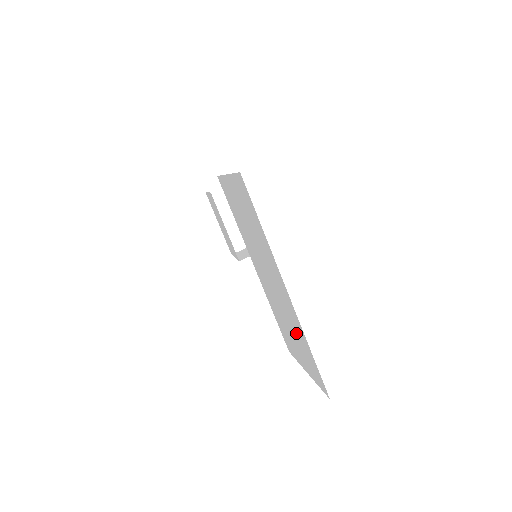
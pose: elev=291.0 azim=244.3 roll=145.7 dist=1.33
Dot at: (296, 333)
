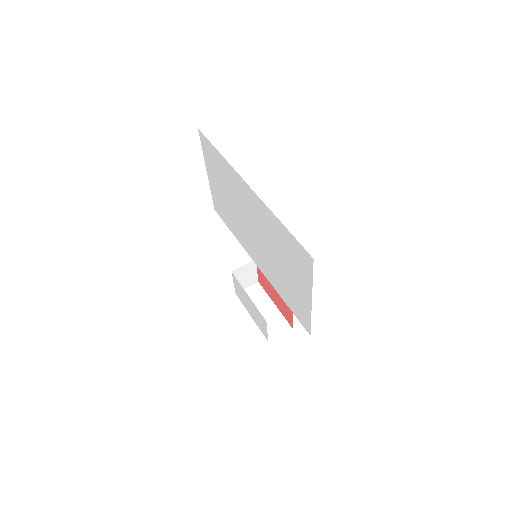
Dot at: (277, 242)
